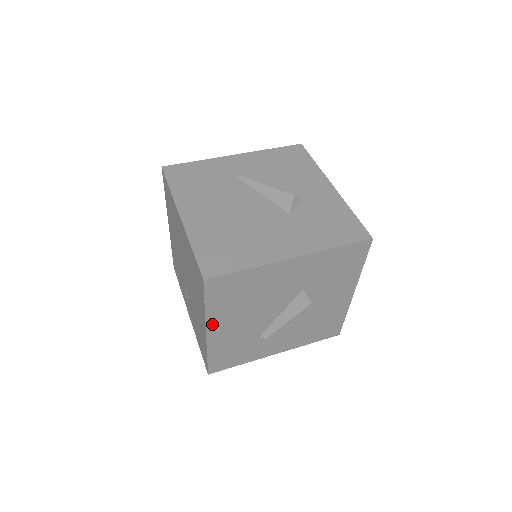
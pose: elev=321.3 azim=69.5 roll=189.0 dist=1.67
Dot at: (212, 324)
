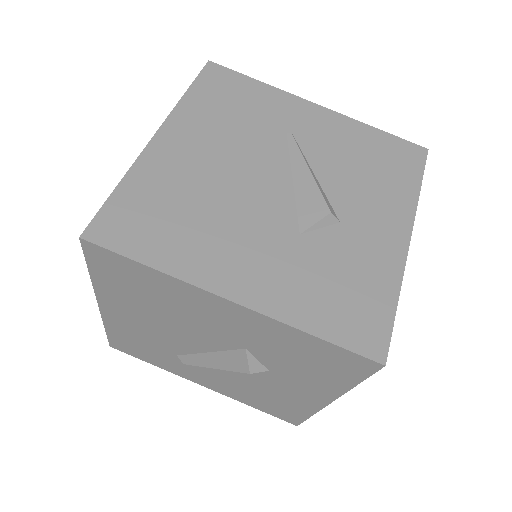
Dot at: (105, 300)
